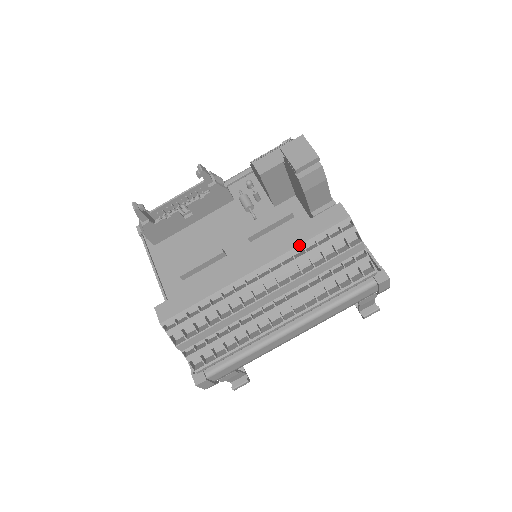
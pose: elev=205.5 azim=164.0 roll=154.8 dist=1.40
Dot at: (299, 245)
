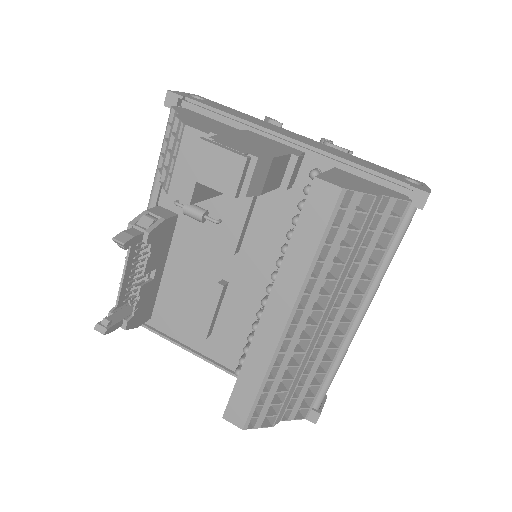
Dot at: (311, 265)
